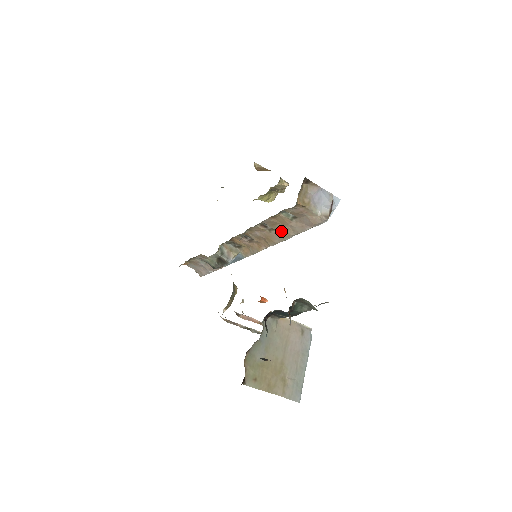
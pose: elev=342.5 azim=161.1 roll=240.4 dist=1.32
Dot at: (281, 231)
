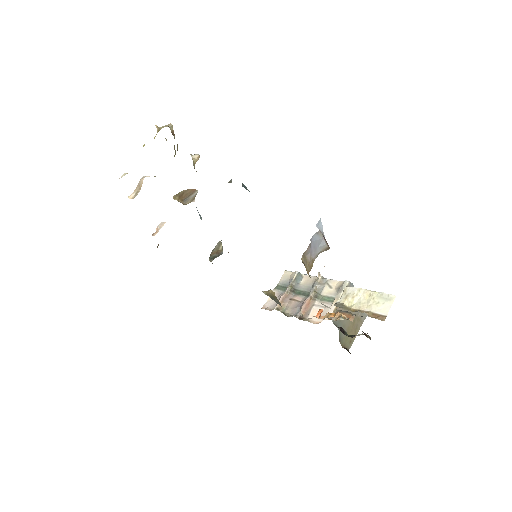
Dot at: occluded
